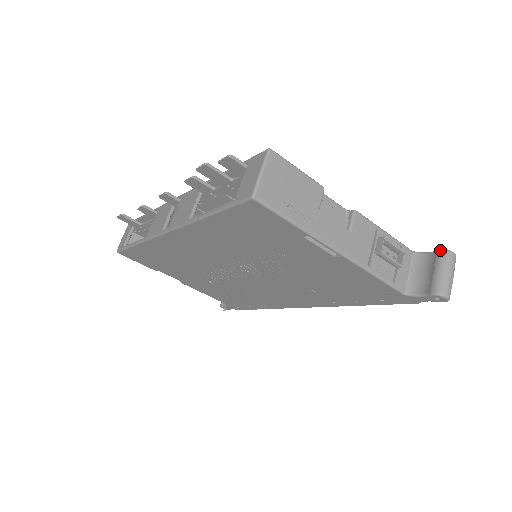
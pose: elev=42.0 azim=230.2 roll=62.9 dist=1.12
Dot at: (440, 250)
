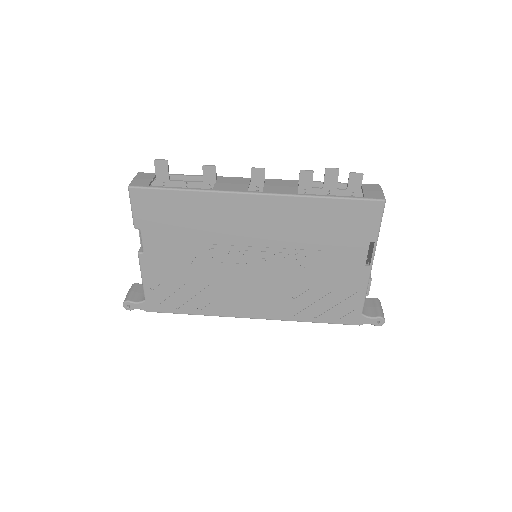
Dot at: (376, 298)
